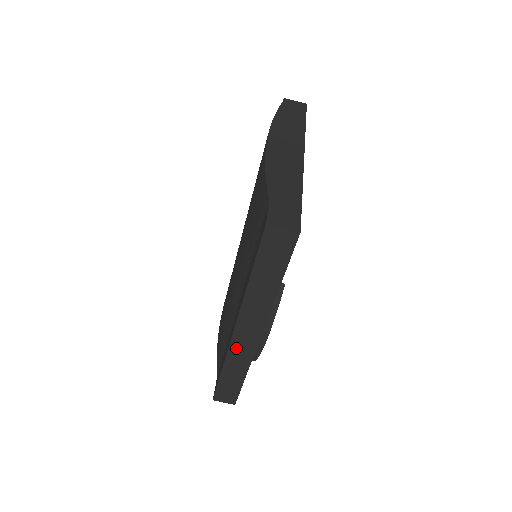
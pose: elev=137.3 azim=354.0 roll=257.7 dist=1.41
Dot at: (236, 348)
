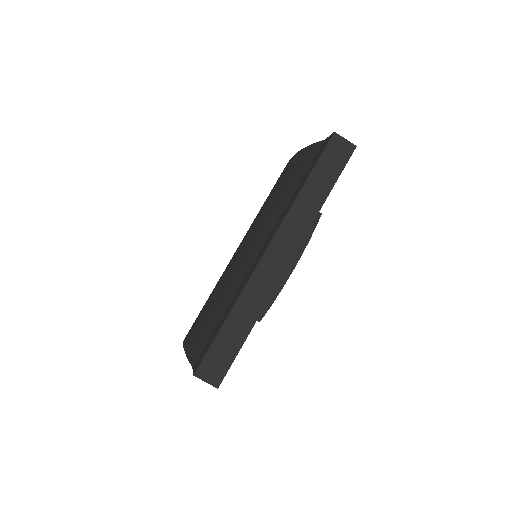
Dot at: (259, 277)
